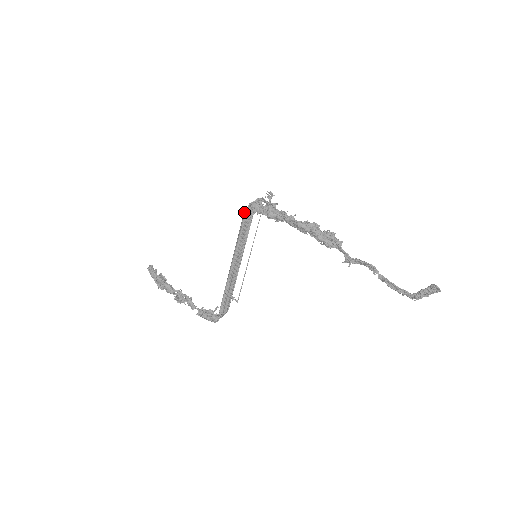
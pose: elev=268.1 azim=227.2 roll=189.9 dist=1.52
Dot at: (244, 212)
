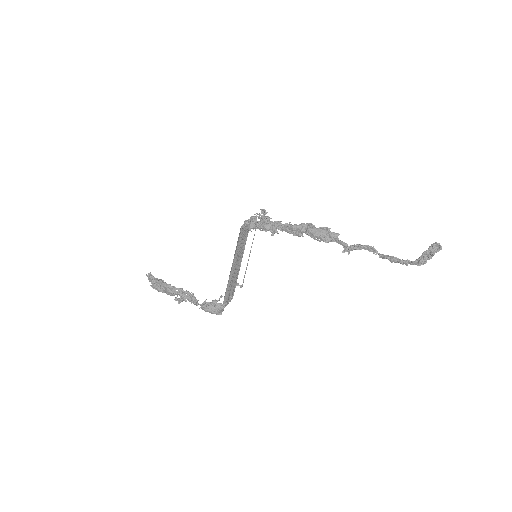
Dot at: occluded
